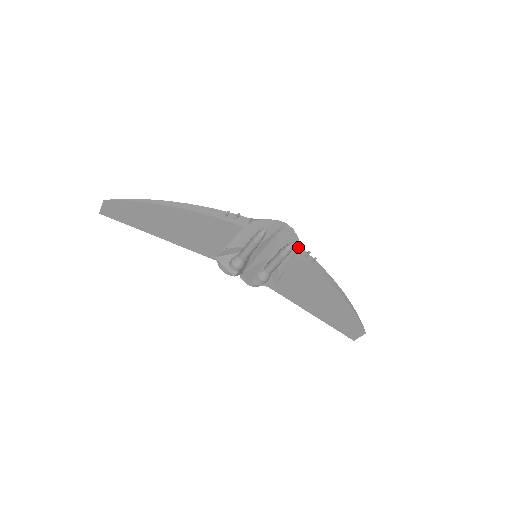
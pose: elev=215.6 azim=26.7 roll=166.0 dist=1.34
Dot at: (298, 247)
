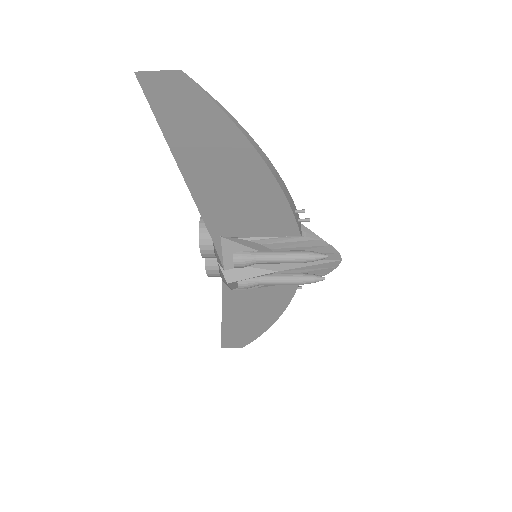
Dot at: occluded
